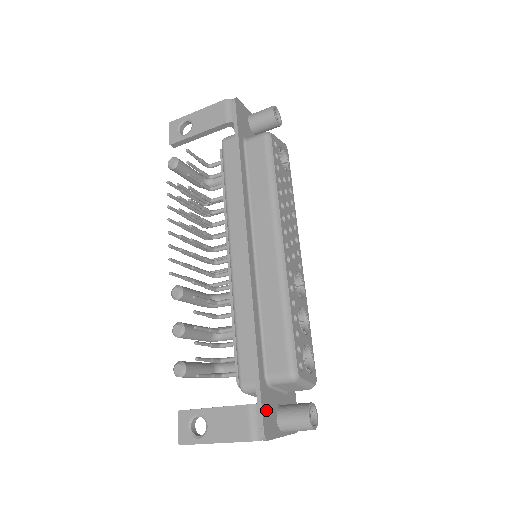
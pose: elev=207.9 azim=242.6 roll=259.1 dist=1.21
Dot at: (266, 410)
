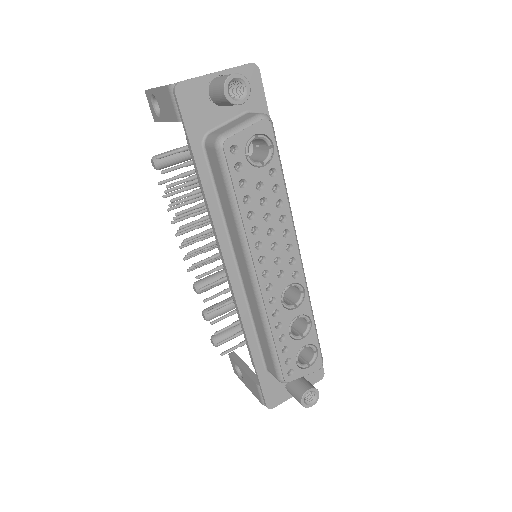
Dot at: (269, 391)
